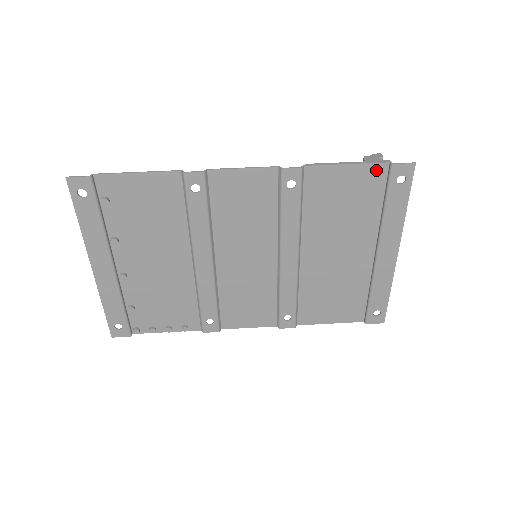
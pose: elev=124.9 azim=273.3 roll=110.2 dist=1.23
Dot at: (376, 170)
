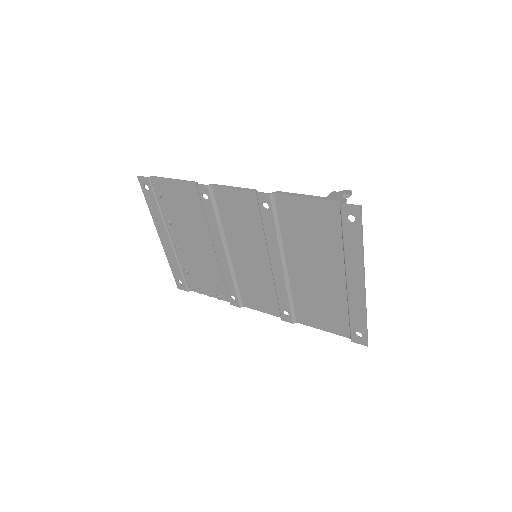
Dot at: (331, 206)
